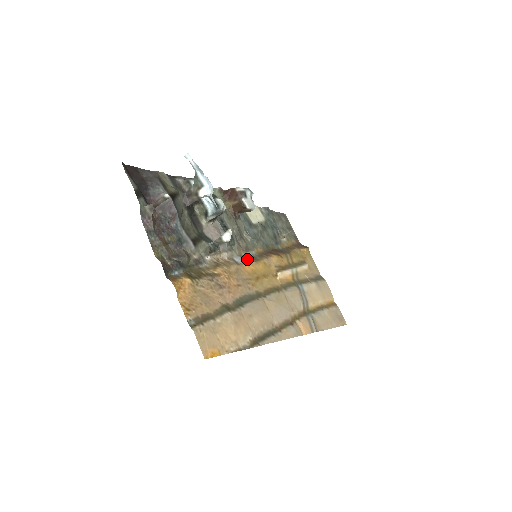
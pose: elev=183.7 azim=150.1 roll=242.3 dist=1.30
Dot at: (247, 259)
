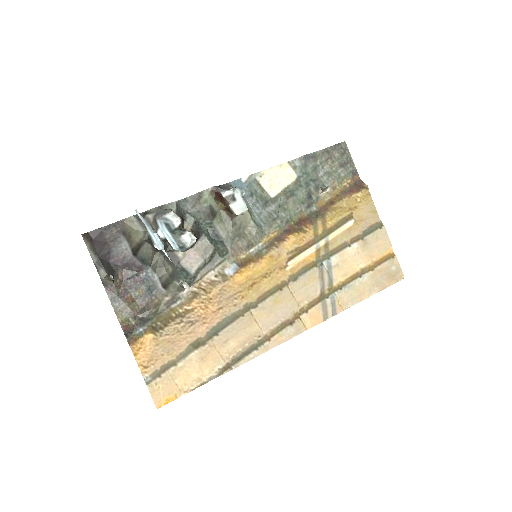
Dot at: (244, 263)
